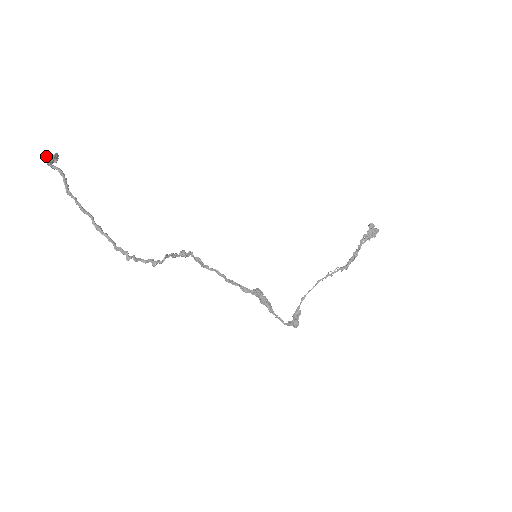
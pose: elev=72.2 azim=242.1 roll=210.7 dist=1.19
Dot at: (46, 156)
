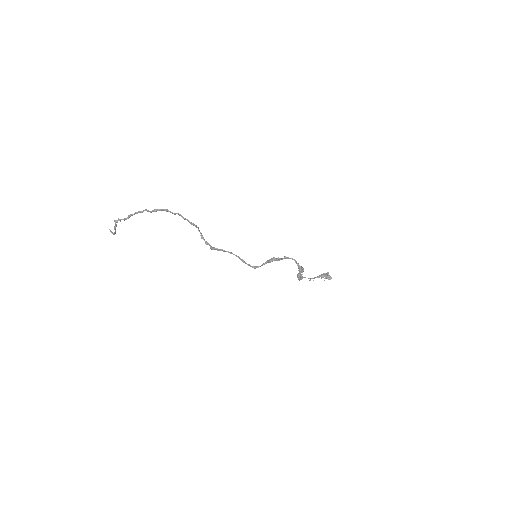
Dot at: (109, 229)
